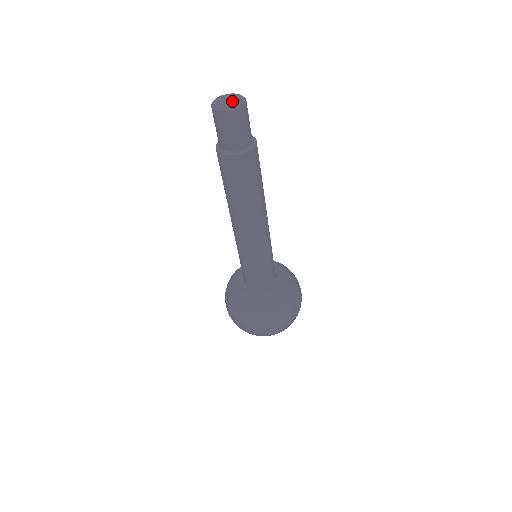
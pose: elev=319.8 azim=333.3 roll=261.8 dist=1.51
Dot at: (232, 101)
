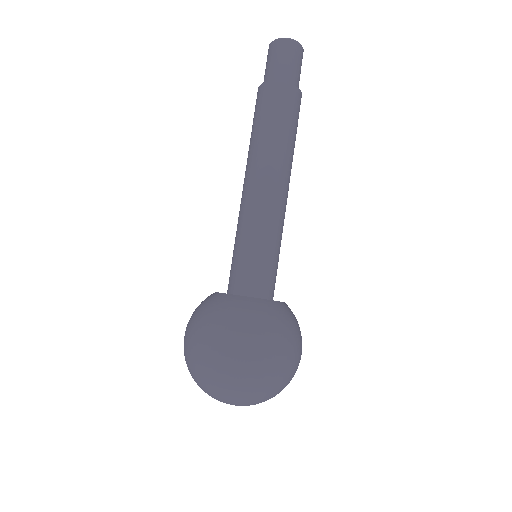
Dot at: occluded
